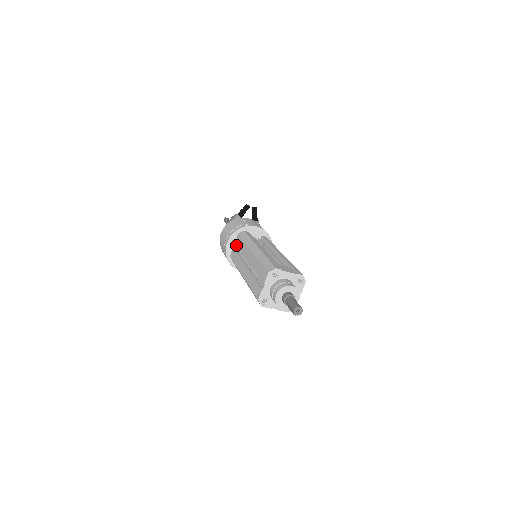
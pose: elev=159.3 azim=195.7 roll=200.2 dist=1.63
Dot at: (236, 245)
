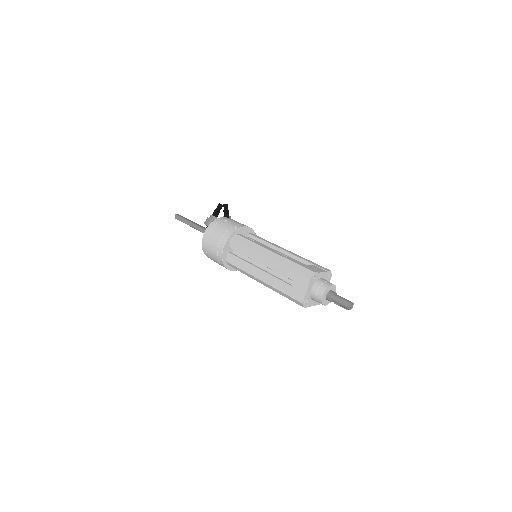
Dot at: (230, 249)
